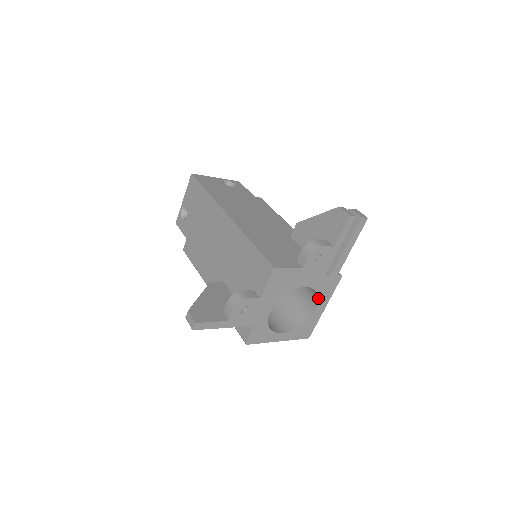
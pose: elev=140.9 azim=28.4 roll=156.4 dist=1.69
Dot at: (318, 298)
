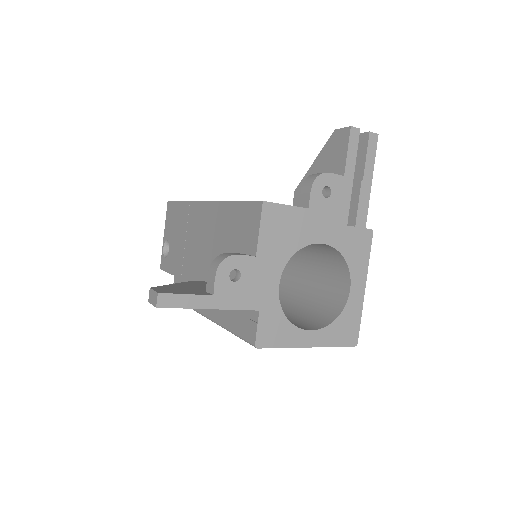
Dot at: (348, 268)
